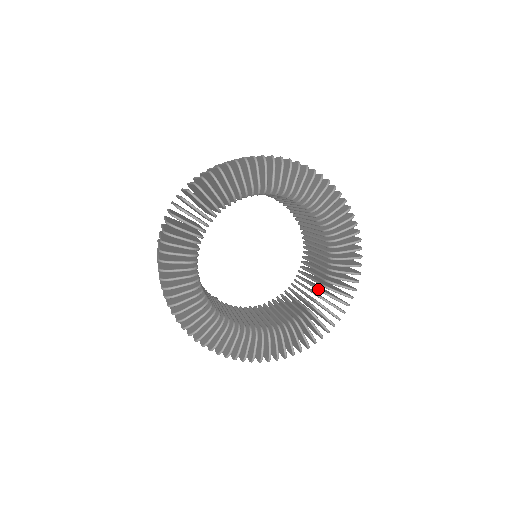
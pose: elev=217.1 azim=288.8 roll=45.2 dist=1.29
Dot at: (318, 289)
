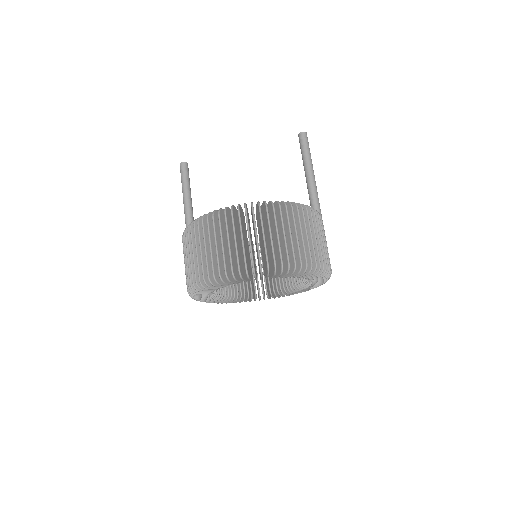
Dot at: (259, 289)
